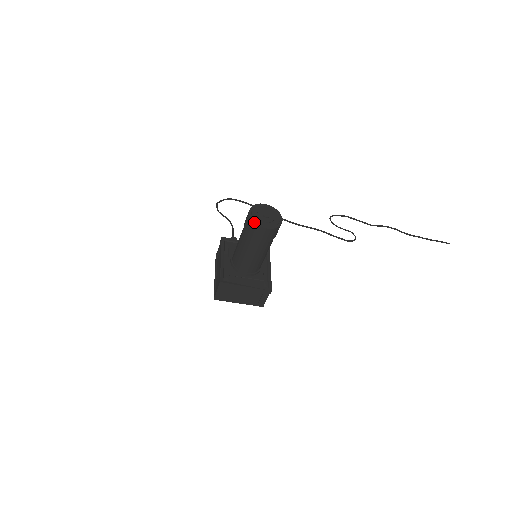
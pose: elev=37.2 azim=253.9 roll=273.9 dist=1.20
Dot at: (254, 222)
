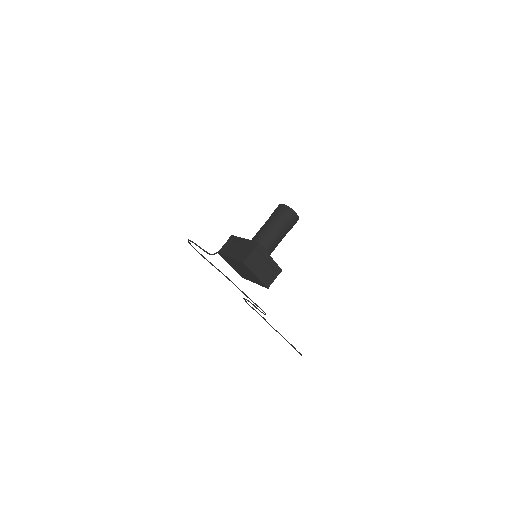
Dot at: occluded
